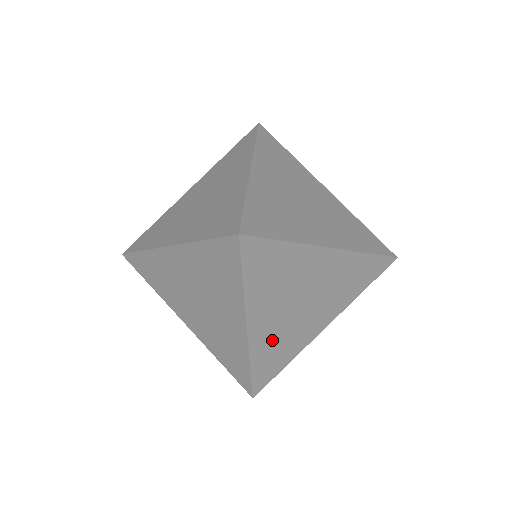
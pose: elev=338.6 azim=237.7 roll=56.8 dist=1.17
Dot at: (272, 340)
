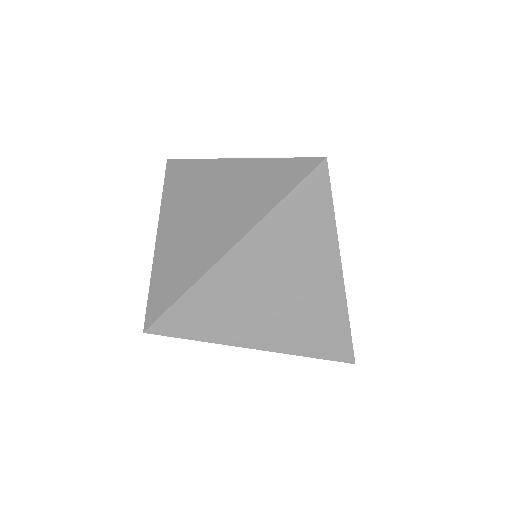
Dot at: occluded
